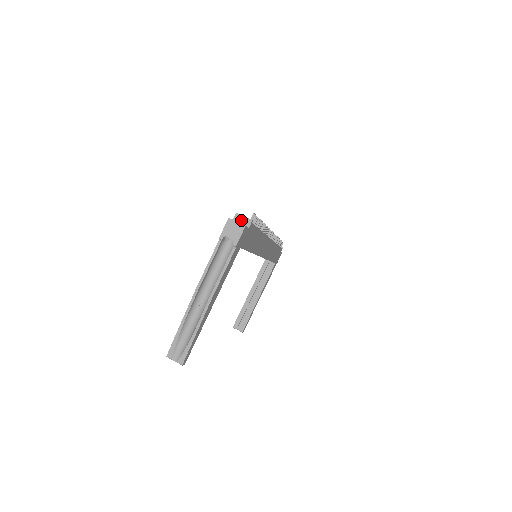
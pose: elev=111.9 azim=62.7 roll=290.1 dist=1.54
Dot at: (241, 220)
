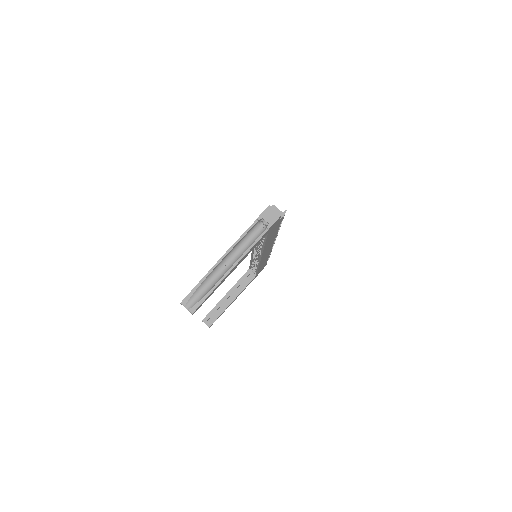
Dot at: occluded
